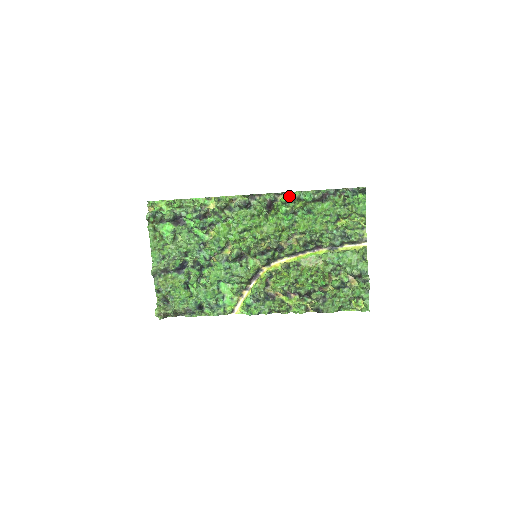
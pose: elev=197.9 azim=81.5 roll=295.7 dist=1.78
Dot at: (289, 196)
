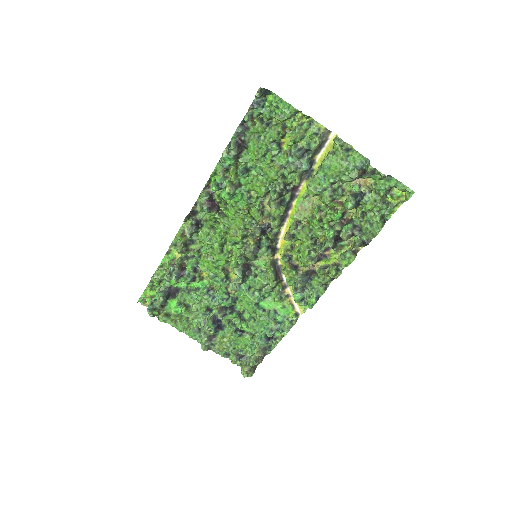
Dot at: (215, 178)
